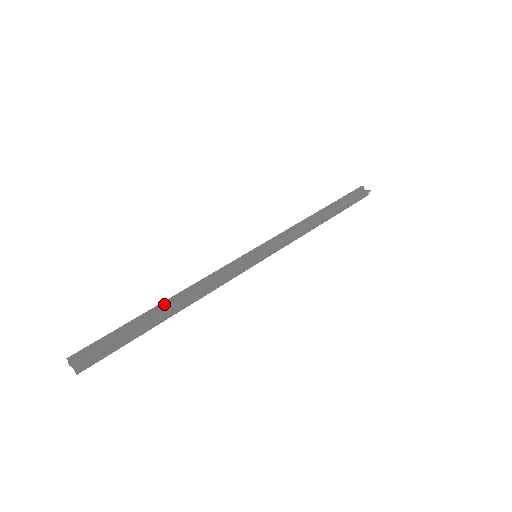
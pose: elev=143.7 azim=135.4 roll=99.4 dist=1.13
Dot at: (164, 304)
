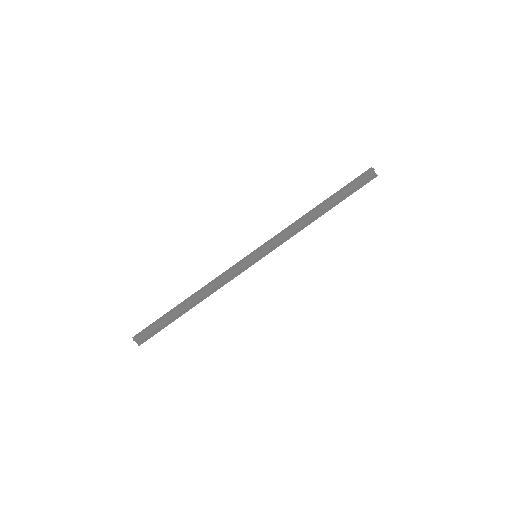
Dot at: (188, 302)
